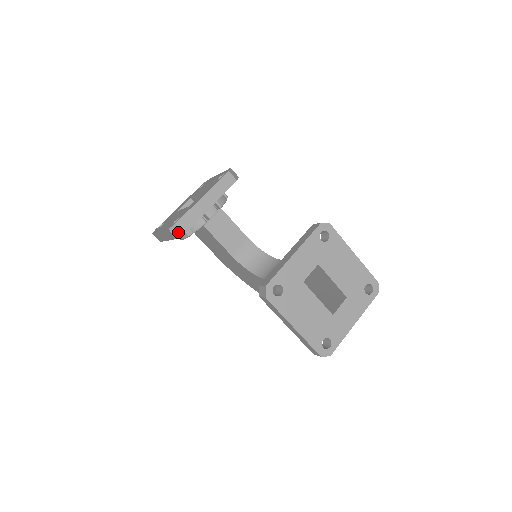
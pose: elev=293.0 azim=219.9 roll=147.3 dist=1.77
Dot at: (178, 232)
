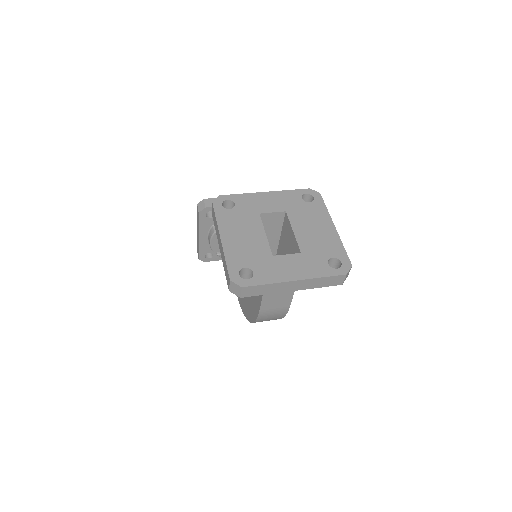
Dot at: (202, 207)
